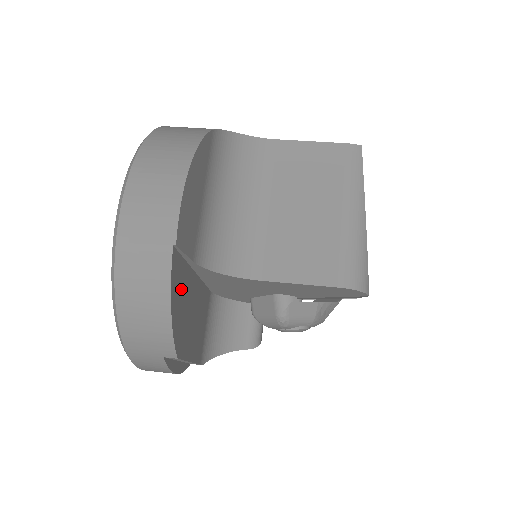
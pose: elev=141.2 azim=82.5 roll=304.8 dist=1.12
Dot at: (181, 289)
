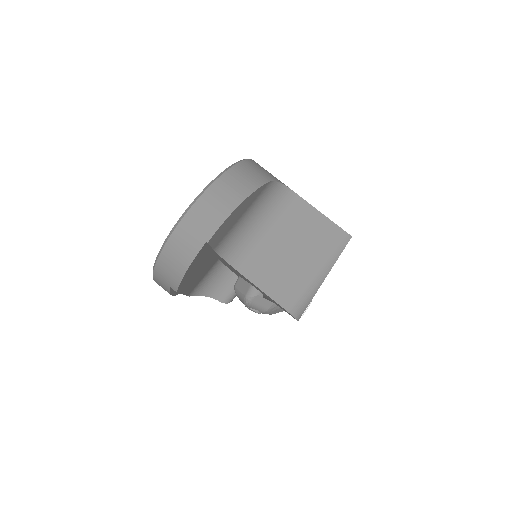
Dot at: (199, 260)
